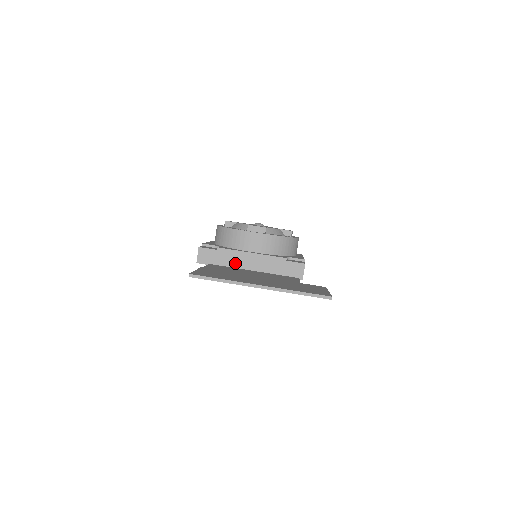
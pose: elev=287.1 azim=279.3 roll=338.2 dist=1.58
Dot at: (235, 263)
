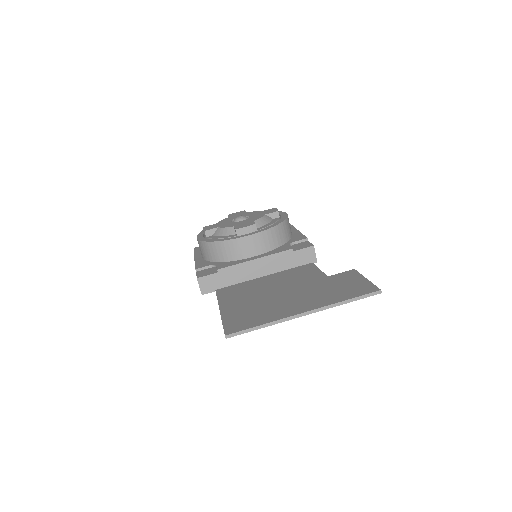
Dot at: (242, 277)
